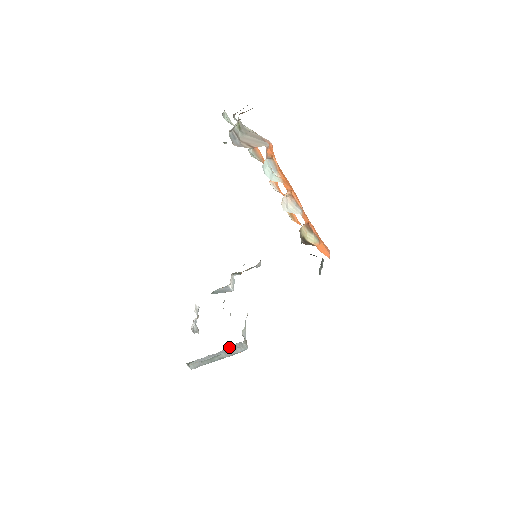
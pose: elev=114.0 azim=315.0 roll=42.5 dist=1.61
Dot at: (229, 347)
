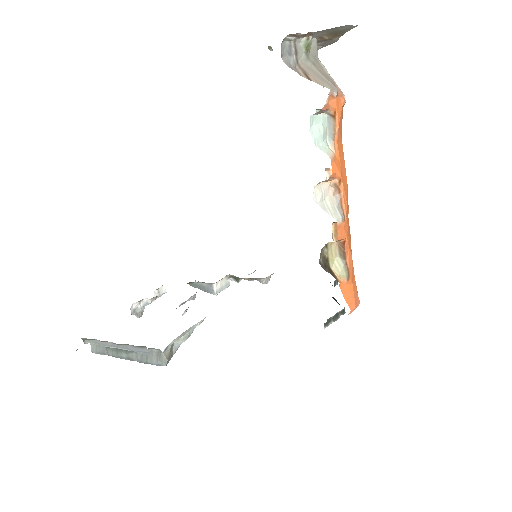
Dot at: occluded
